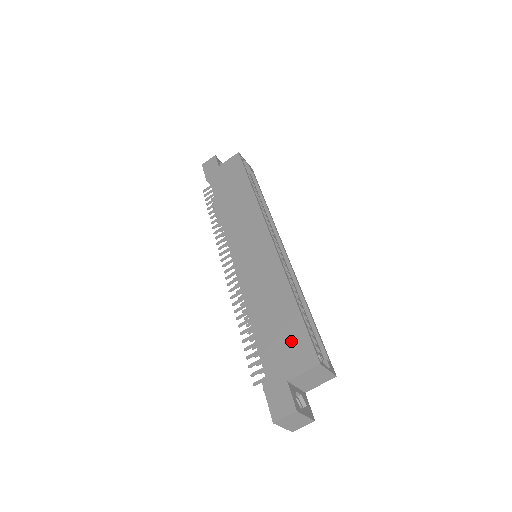
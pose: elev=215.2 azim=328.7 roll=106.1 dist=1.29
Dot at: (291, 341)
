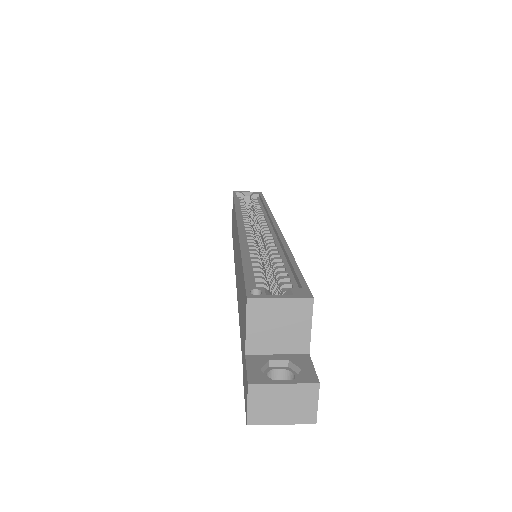
Dot at: (242, 303)
